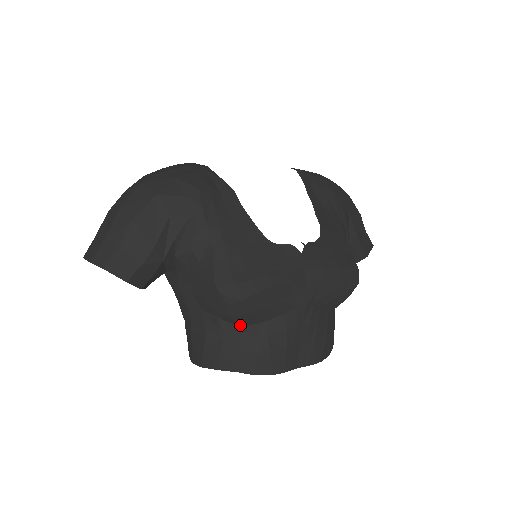
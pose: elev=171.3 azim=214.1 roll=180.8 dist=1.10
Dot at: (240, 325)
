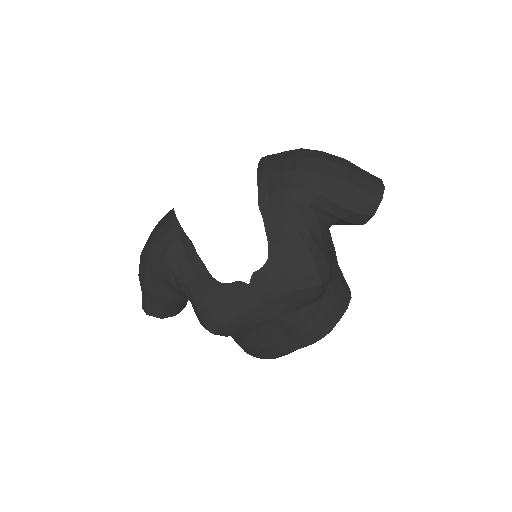
Dot at: occluded
